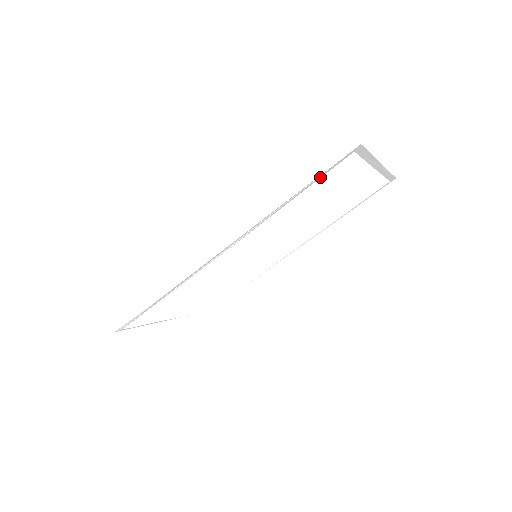
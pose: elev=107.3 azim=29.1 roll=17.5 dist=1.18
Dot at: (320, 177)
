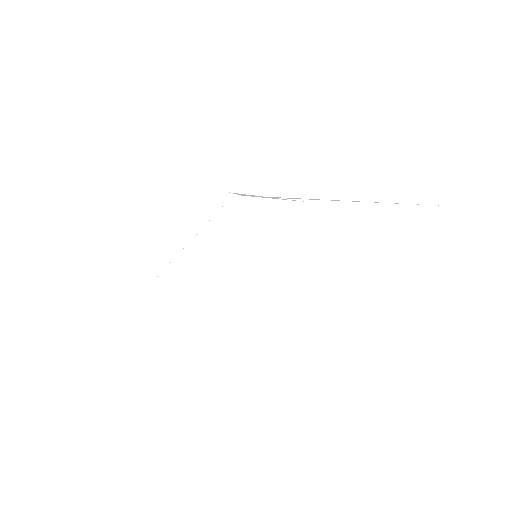
Dot at: occluded
